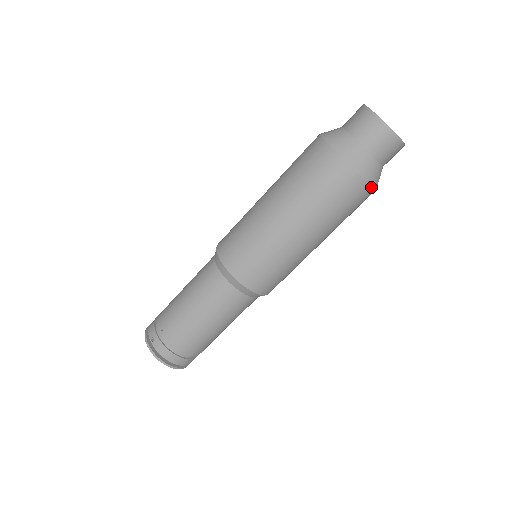
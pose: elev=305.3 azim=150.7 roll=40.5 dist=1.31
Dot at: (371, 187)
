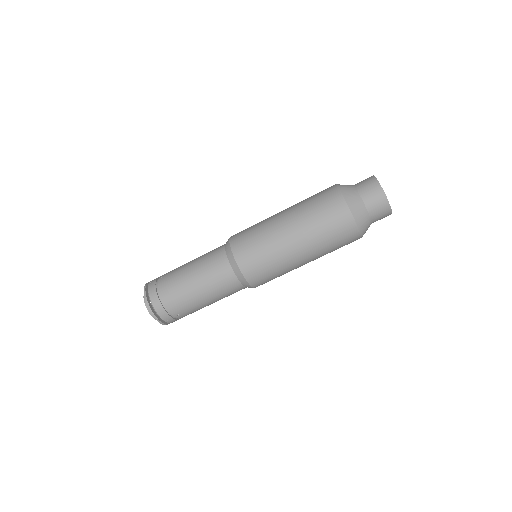
Dot at: (354, 222)
